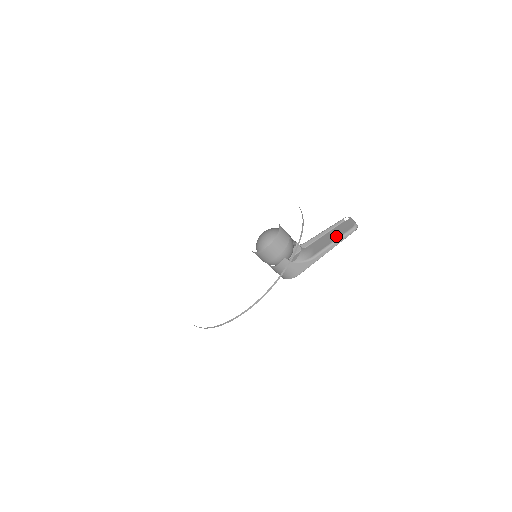
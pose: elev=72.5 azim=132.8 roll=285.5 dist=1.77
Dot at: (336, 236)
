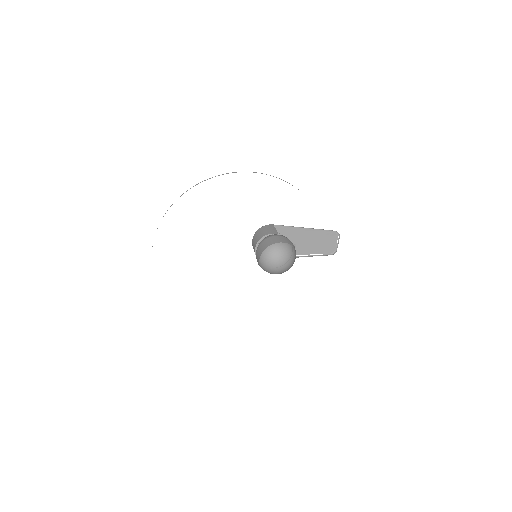
Dot at: (317, 243)
